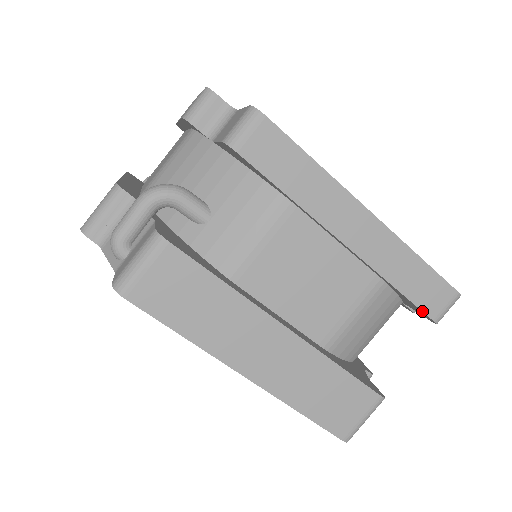
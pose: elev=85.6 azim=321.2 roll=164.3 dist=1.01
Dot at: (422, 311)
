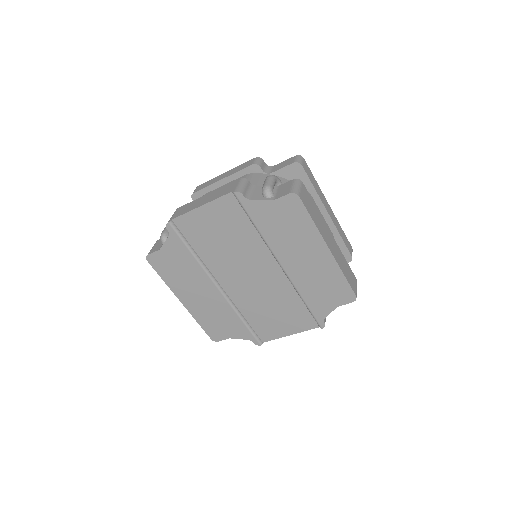
Dot at: (349, 251)
